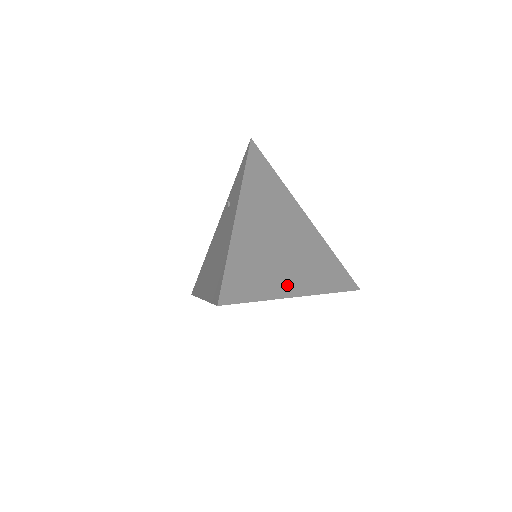
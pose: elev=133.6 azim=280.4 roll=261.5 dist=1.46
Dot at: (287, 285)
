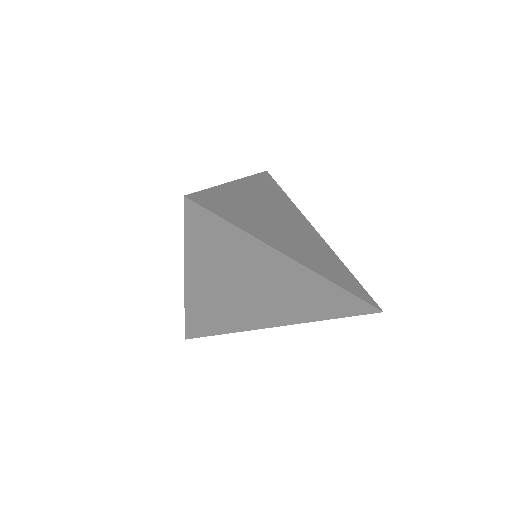
Dot at: (279, 244)
